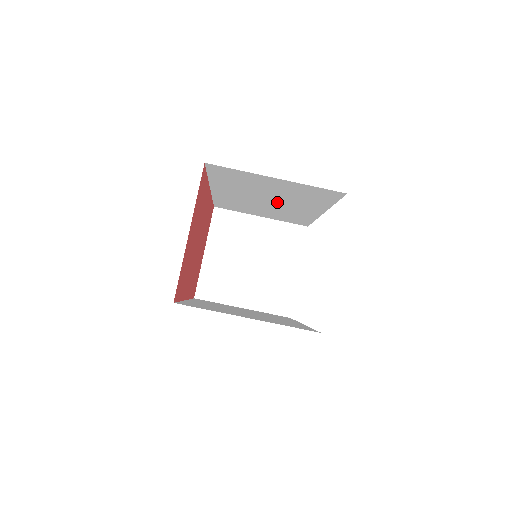
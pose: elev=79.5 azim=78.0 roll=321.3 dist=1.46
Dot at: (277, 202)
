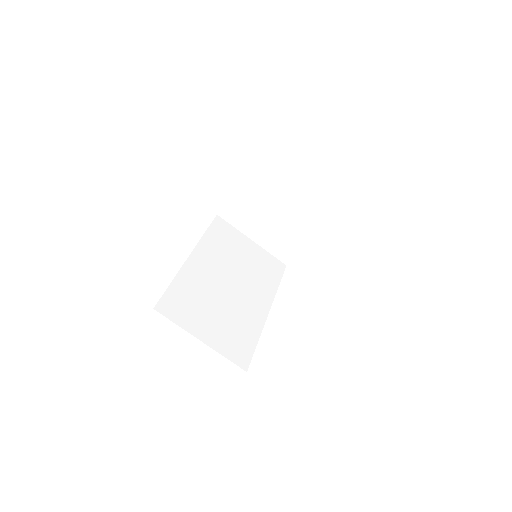
Dot at: occluded
